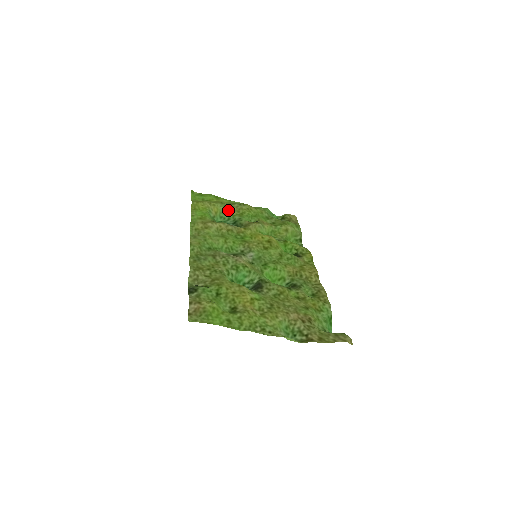
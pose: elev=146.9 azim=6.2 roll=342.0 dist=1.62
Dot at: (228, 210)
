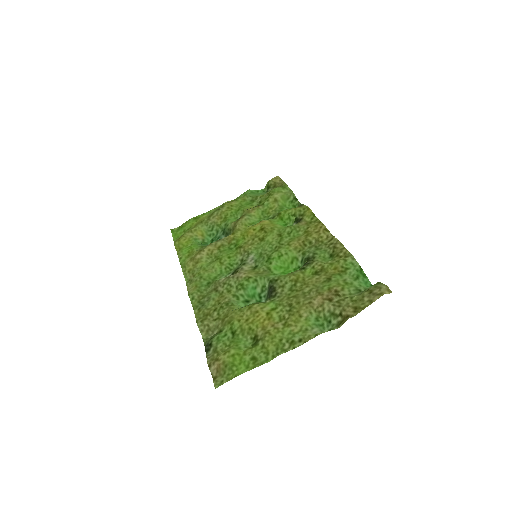
Dot at: (211, 224)
